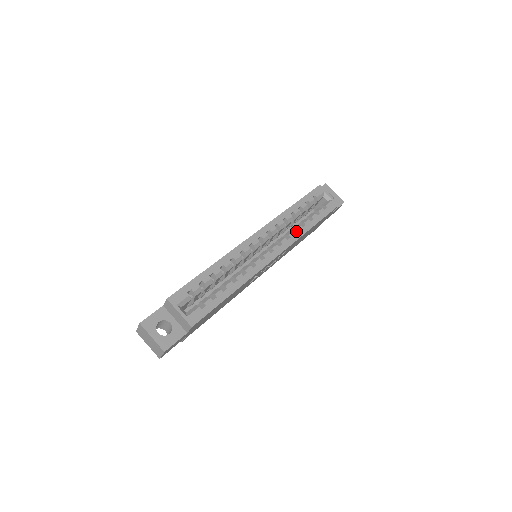
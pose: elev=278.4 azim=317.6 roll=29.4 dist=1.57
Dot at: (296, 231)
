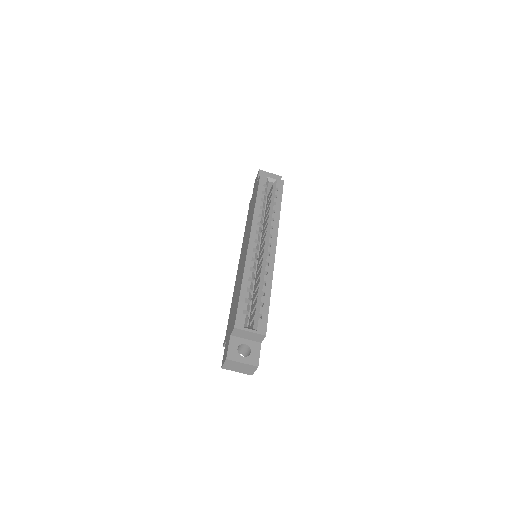
Dot at: (272, 219)
